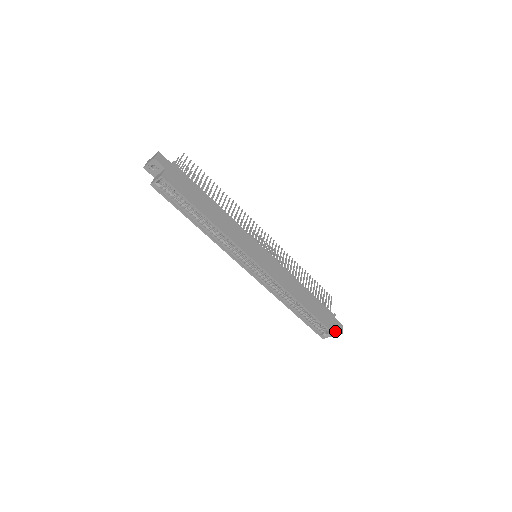
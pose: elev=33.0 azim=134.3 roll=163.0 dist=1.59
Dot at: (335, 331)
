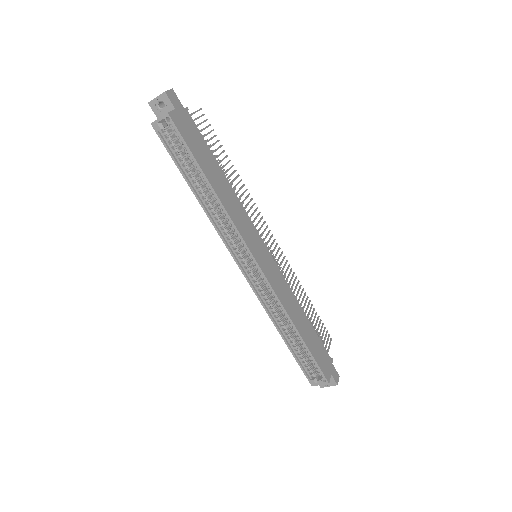
Dot at: occluded
